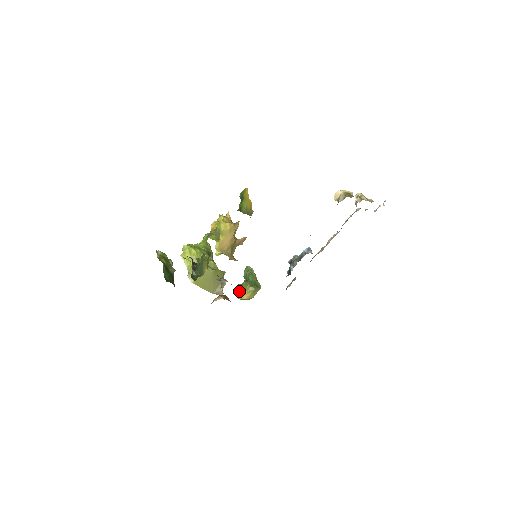
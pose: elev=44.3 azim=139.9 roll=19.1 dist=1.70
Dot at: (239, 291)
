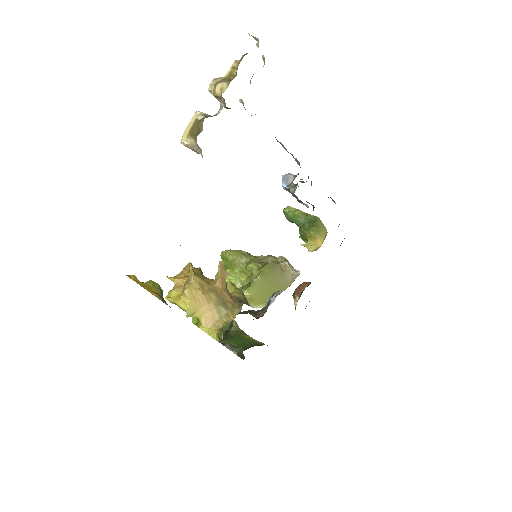
Dot at: occluded
